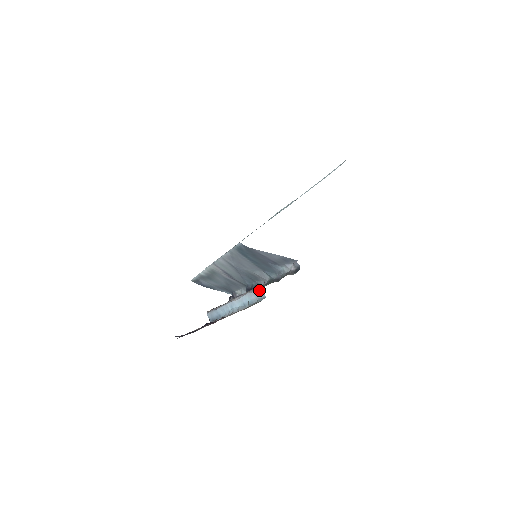
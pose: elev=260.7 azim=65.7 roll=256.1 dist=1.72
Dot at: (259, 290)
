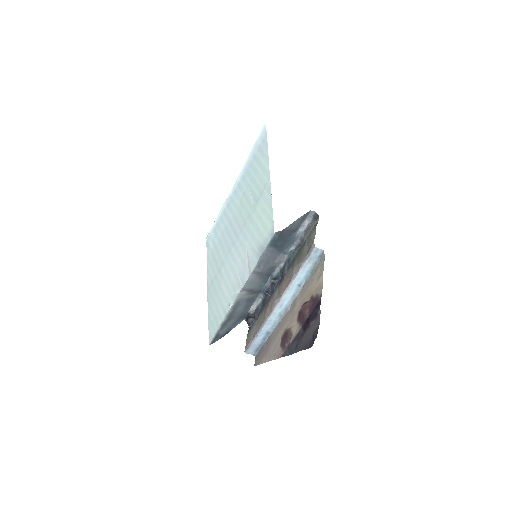
Dot at: (314, 252)
